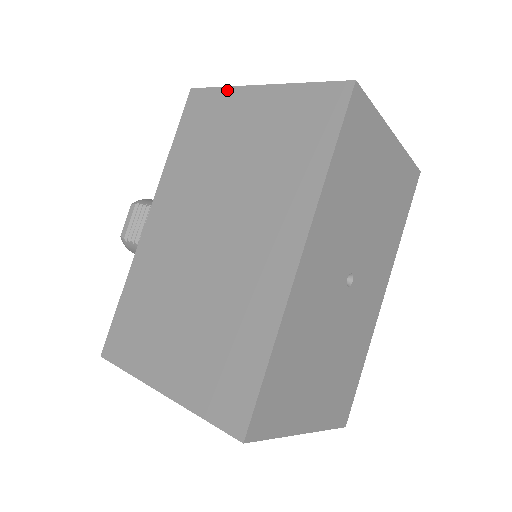
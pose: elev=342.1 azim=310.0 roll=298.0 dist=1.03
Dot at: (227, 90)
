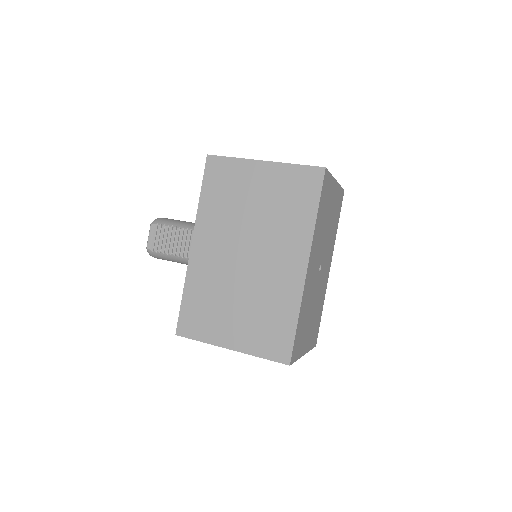
Dot at: (238, 160)
